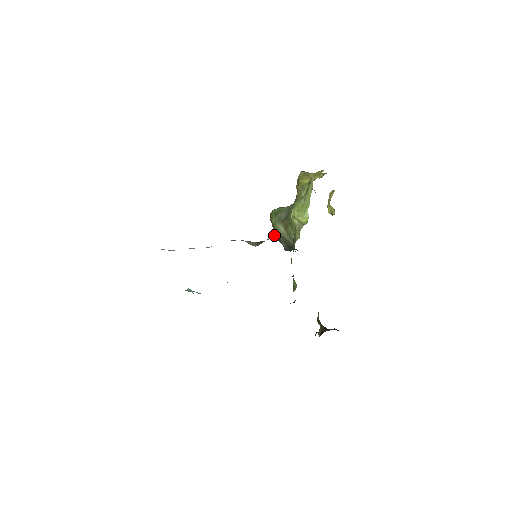
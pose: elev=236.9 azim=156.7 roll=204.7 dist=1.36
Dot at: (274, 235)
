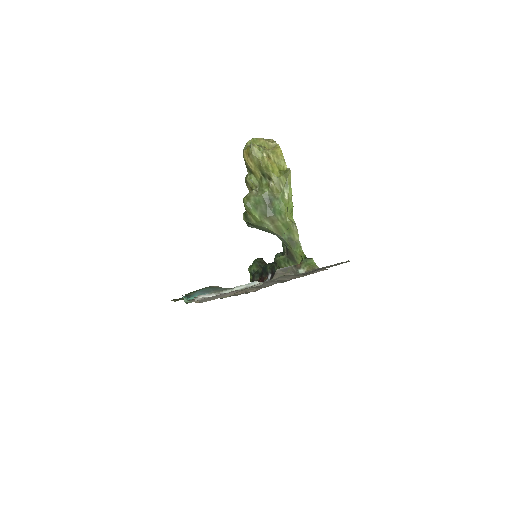
Dot at: (251, 224)
